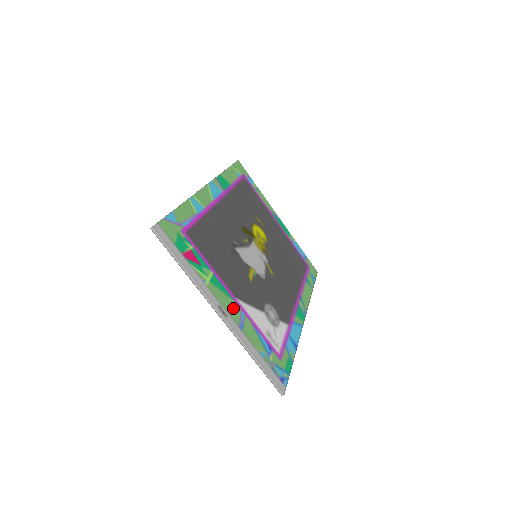
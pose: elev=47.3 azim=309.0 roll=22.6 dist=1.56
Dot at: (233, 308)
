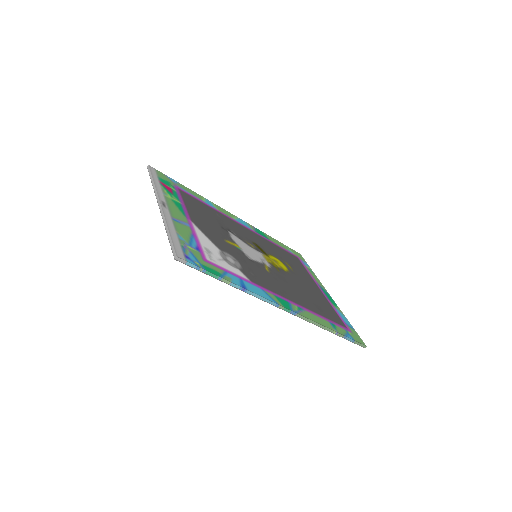
Dot at: (179, 216)
